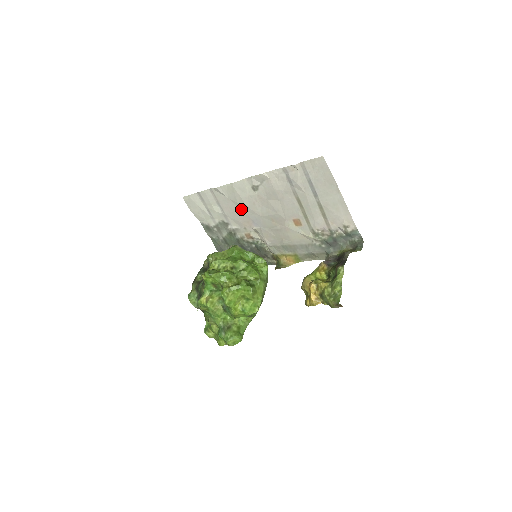
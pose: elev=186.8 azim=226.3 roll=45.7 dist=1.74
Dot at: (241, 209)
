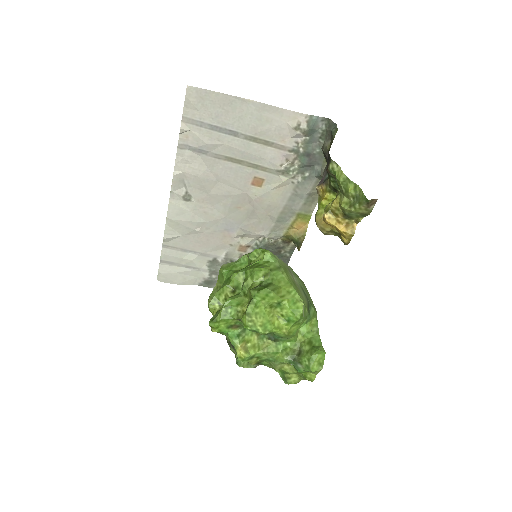
Dot at: (204, 232)
